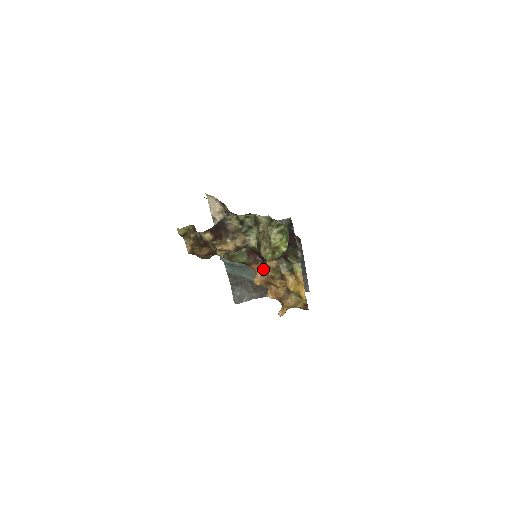
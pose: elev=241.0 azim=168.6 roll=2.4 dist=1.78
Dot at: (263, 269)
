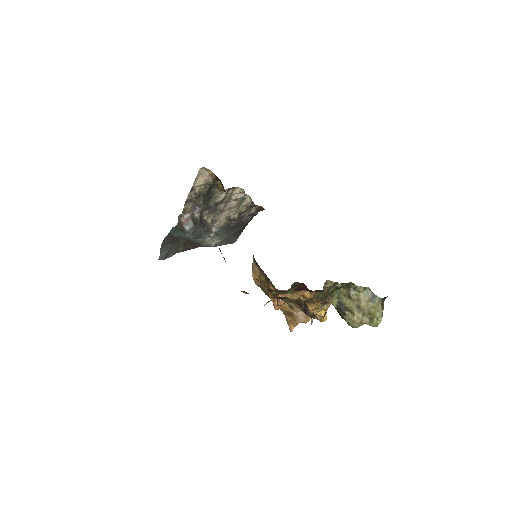
Dot at: (292, 293)
